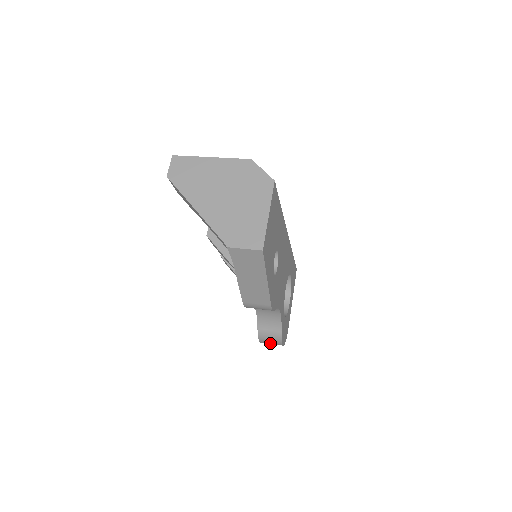
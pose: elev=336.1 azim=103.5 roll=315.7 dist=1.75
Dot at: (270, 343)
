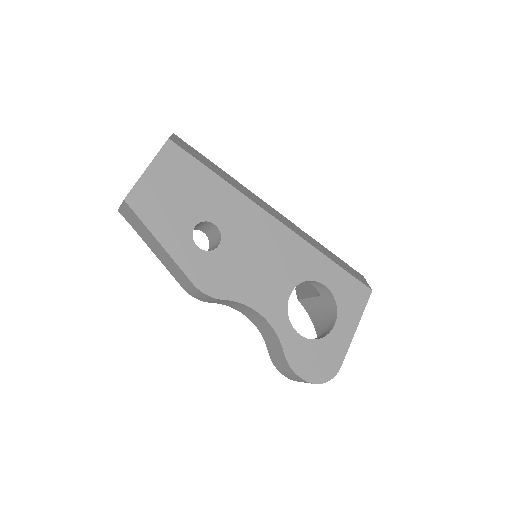
Dot at: (293, 378)
